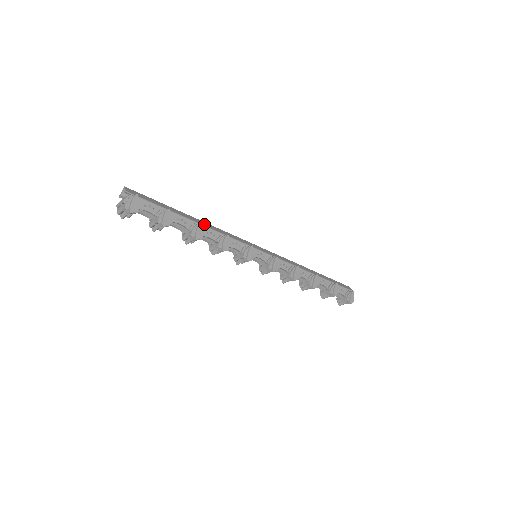
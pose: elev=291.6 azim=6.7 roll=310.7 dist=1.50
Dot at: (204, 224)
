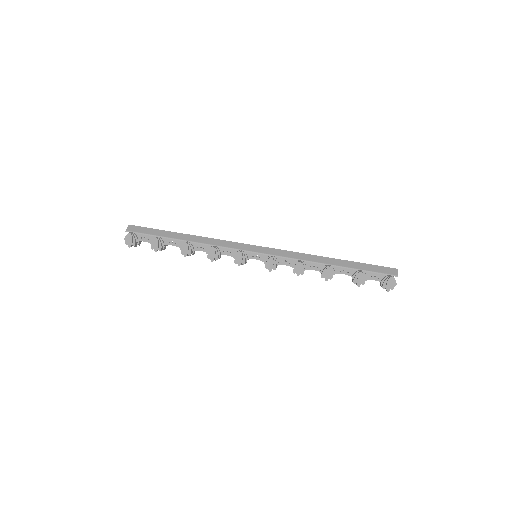
Dot at: (195, 240)
